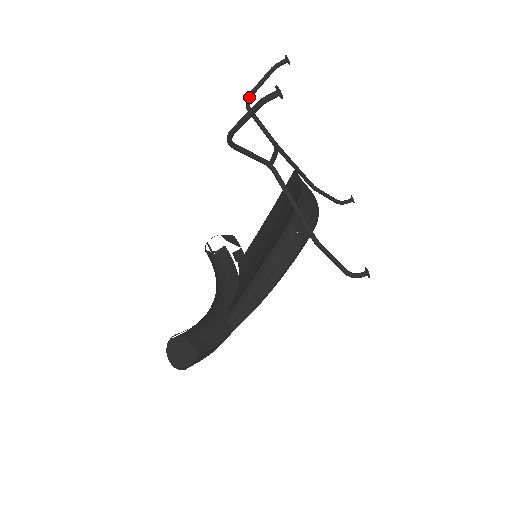
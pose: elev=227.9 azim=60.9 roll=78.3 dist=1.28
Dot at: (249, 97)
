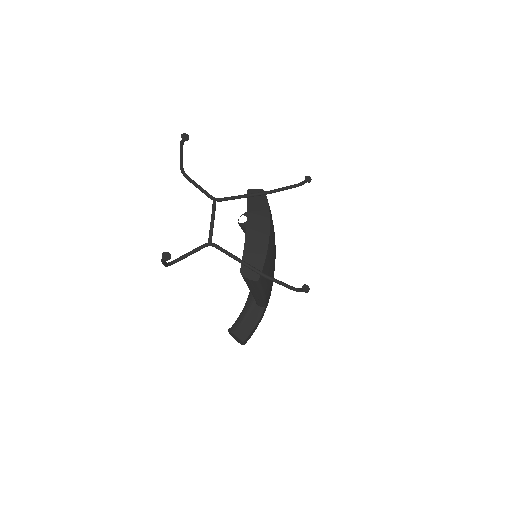
Dot at: (181, 169)
